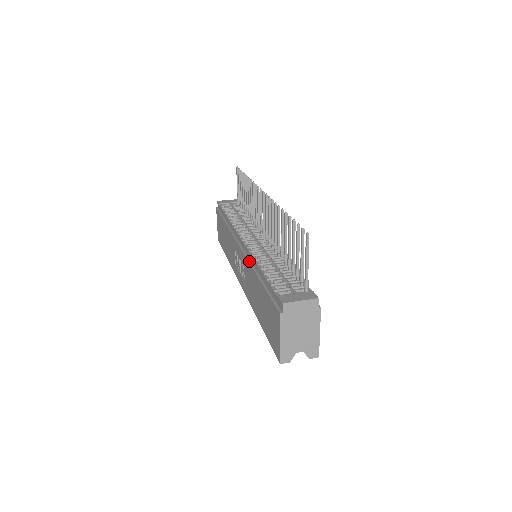
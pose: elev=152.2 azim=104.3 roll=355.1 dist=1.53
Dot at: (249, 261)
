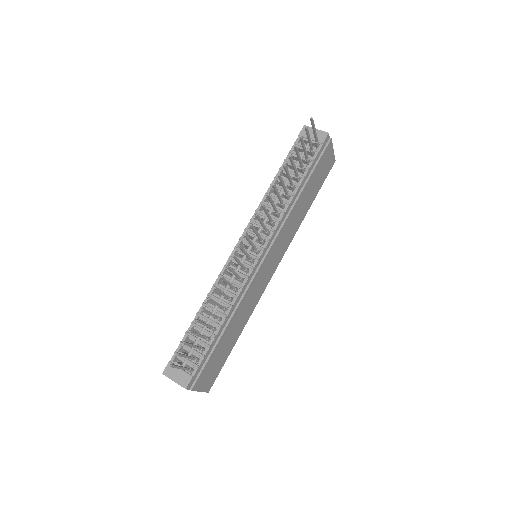
Dot at: occluded
